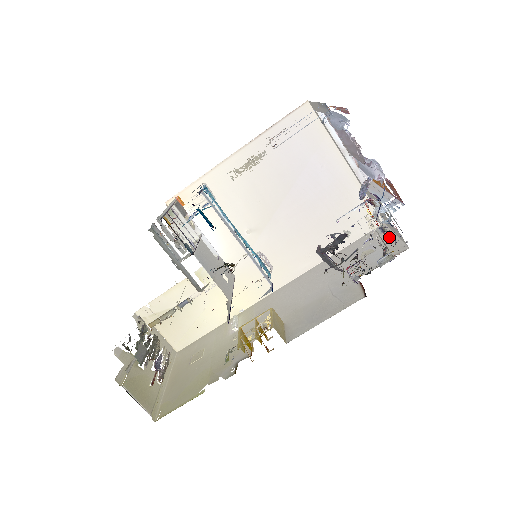
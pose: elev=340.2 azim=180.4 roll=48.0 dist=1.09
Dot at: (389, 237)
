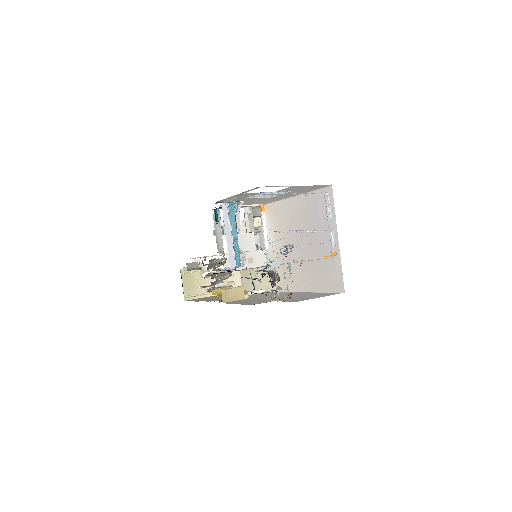
Dot at: (319, 297)
